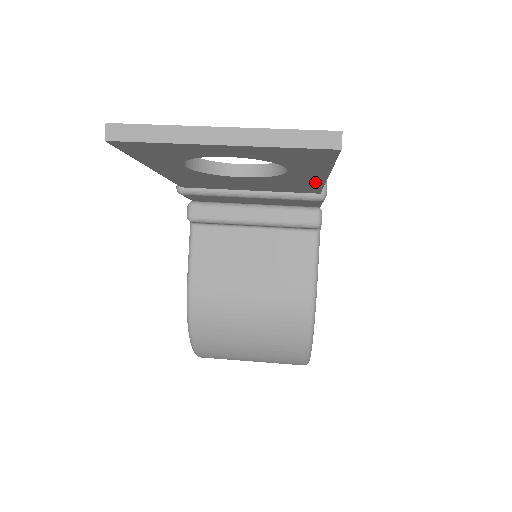
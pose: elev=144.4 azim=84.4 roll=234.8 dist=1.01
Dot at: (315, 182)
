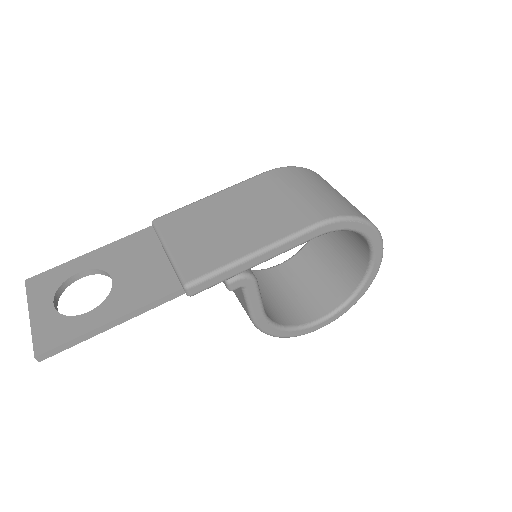
Dot at: occluded
